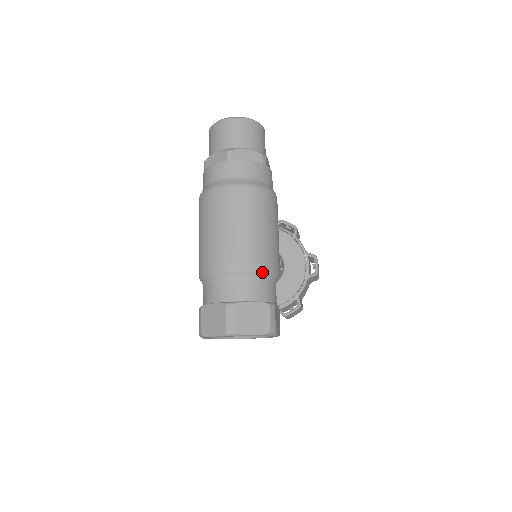
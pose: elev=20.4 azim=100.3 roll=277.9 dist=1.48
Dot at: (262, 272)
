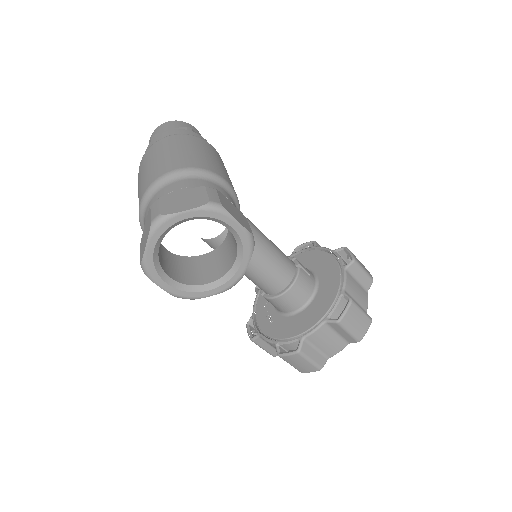
Dot at: (191, 171)
